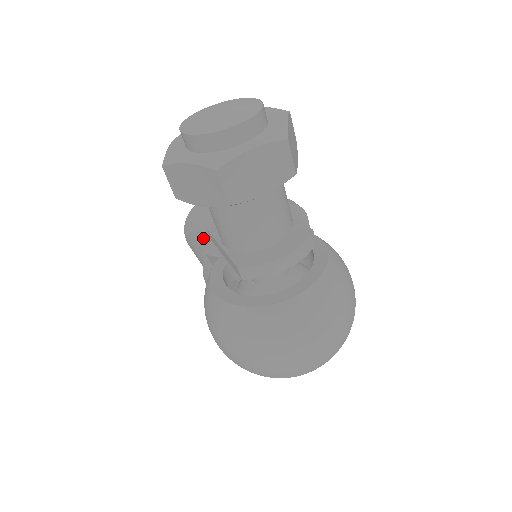
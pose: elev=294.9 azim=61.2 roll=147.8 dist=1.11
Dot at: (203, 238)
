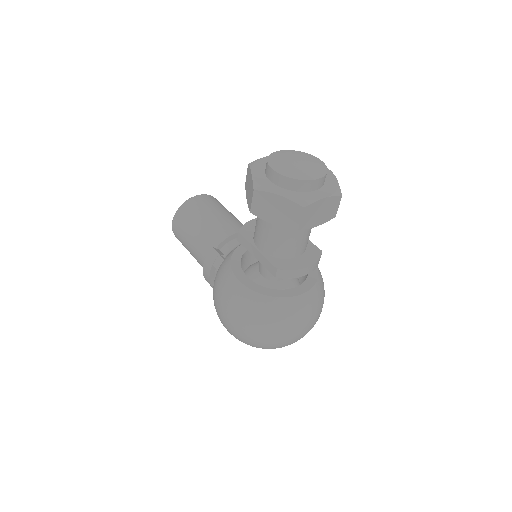
Dot at: (203, 231)
